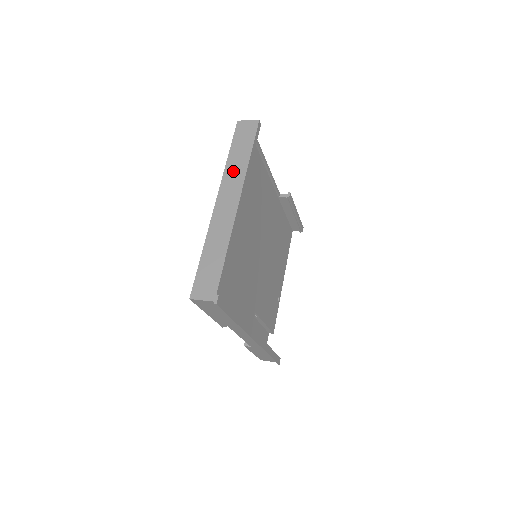
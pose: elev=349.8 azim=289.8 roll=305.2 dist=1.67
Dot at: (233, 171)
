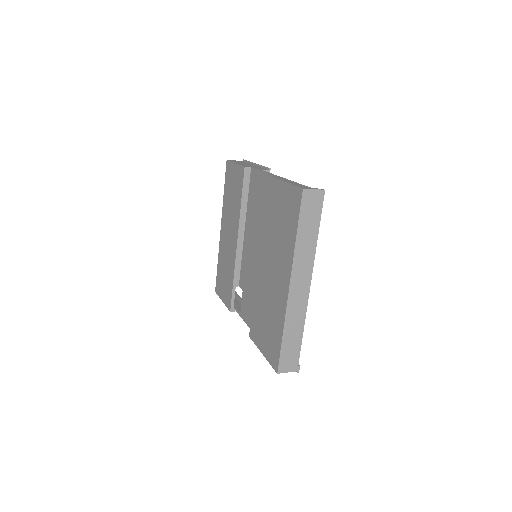
Dot at: (303, 254)
